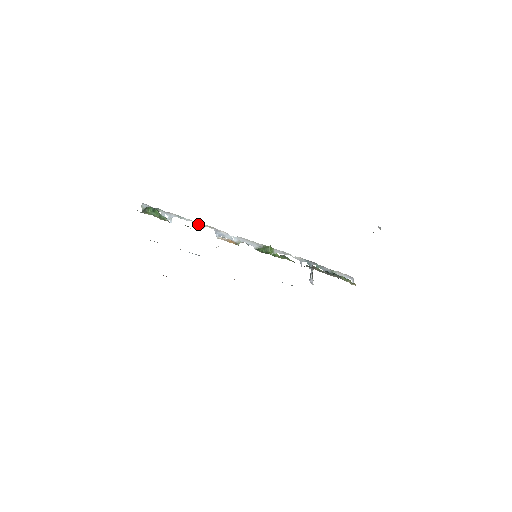
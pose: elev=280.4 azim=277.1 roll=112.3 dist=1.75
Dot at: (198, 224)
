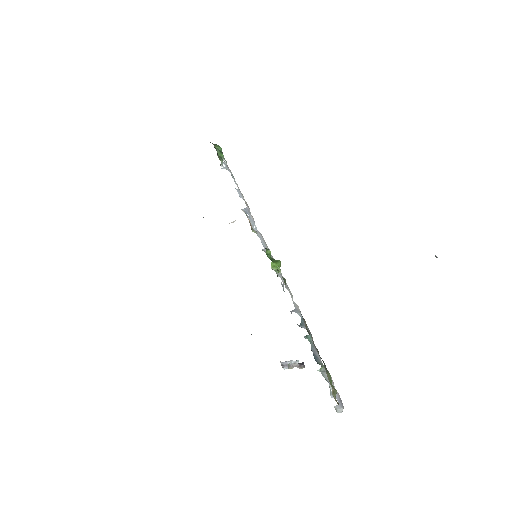
Dot at: (240, 192)
